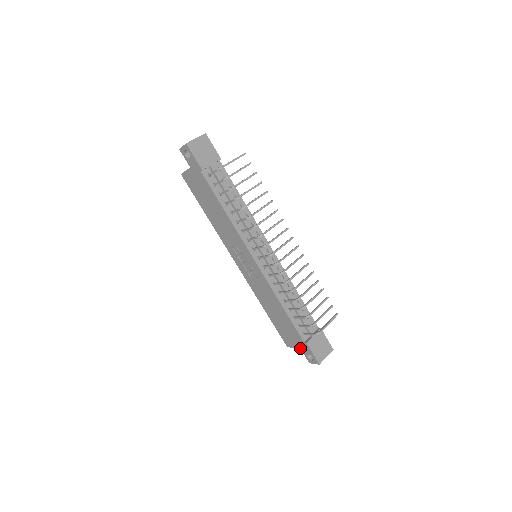
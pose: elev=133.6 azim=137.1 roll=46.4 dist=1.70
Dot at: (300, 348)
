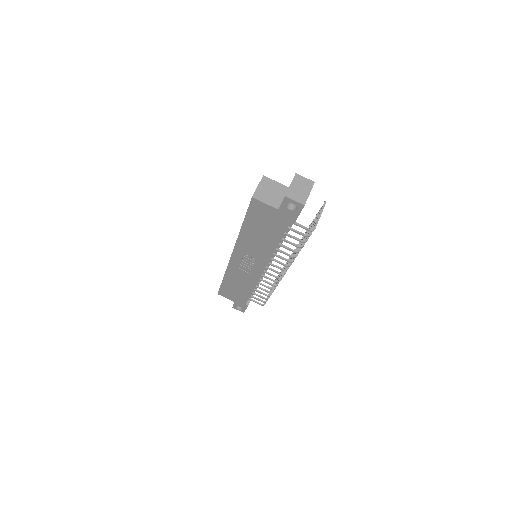
Dot at: (235, 302)
